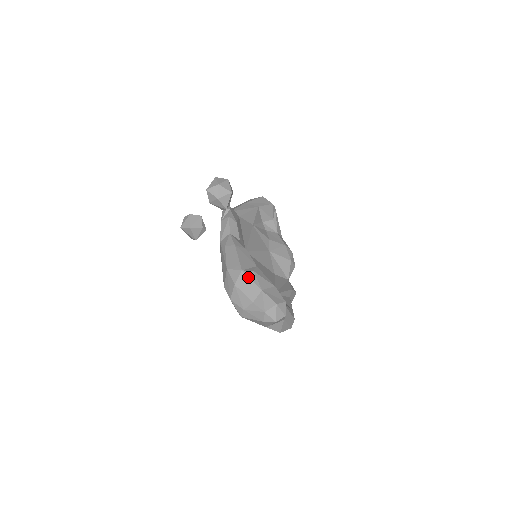
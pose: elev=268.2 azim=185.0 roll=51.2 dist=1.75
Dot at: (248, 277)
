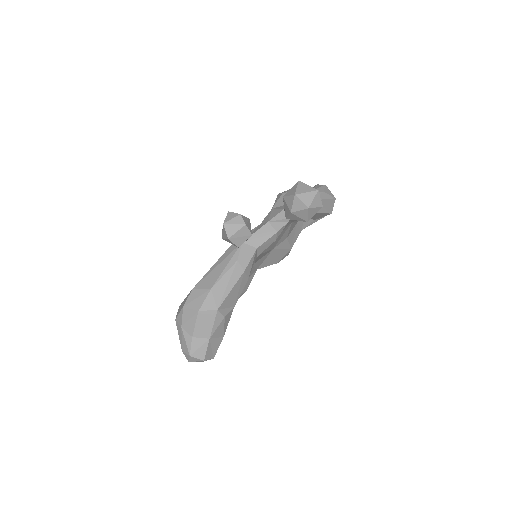
Dot at: (214, 320)
